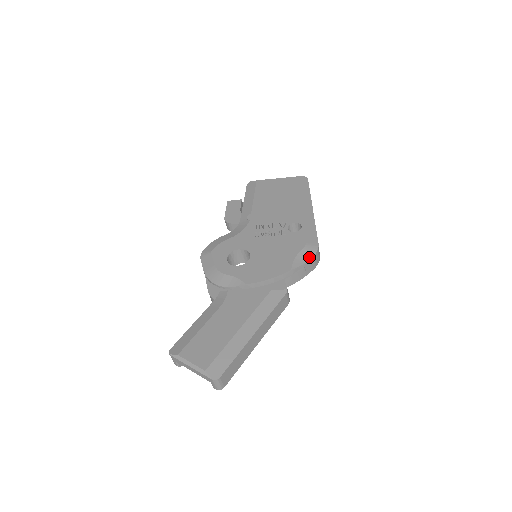
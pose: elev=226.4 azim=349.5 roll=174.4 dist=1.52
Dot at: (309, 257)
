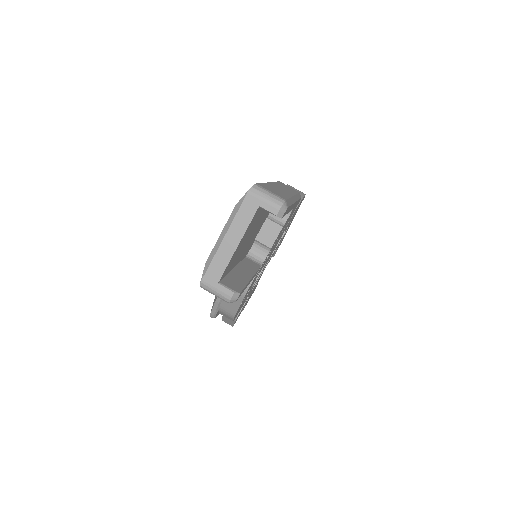
Dot at: occluded
